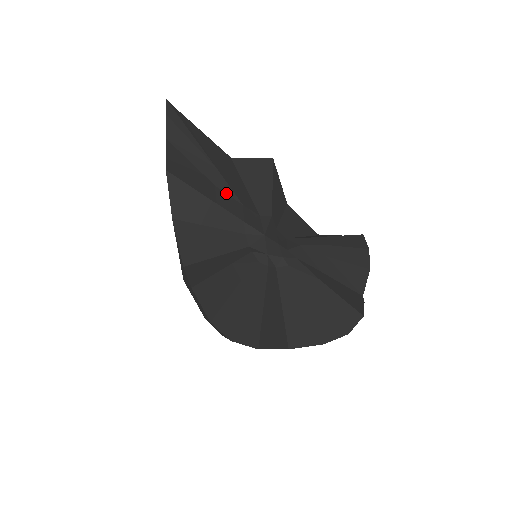
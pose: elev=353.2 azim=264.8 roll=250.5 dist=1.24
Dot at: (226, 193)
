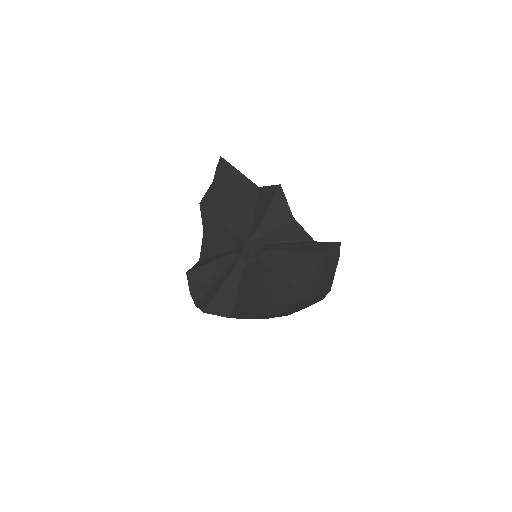
Dot at: (234, 214)
